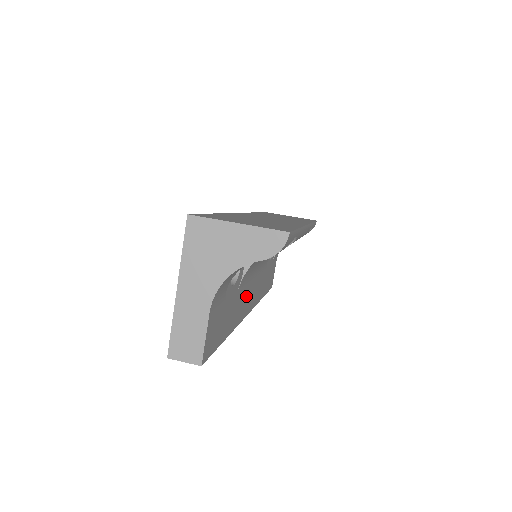
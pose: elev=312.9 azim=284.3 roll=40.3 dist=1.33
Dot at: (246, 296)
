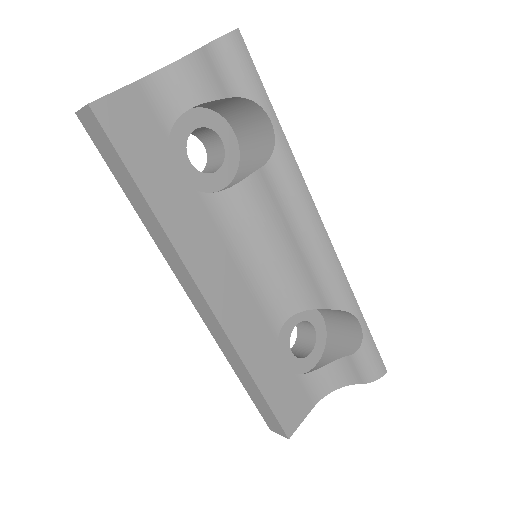
Dot at: (211, 252)
